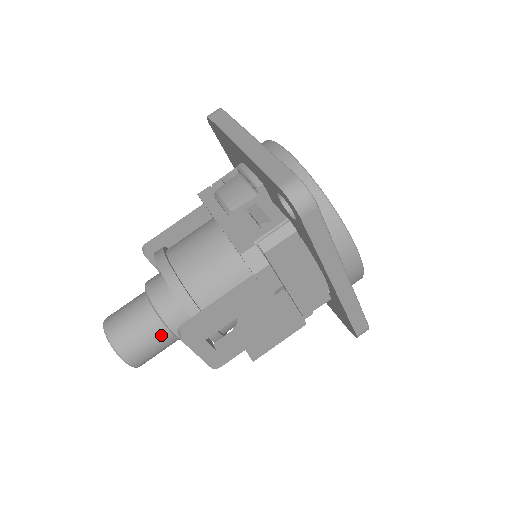
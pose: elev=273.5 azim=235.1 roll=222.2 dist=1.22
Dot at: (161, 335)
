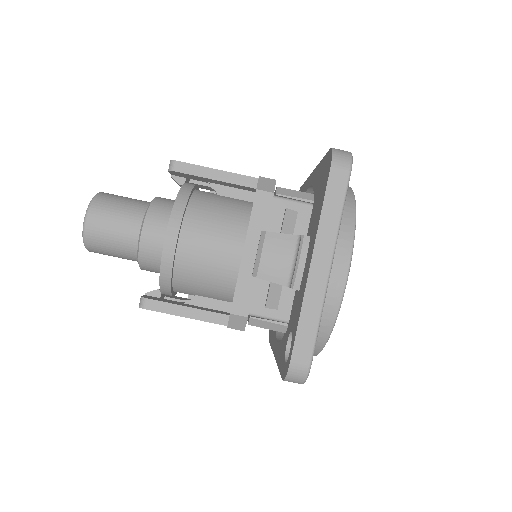
Dot at: (130, 259)
